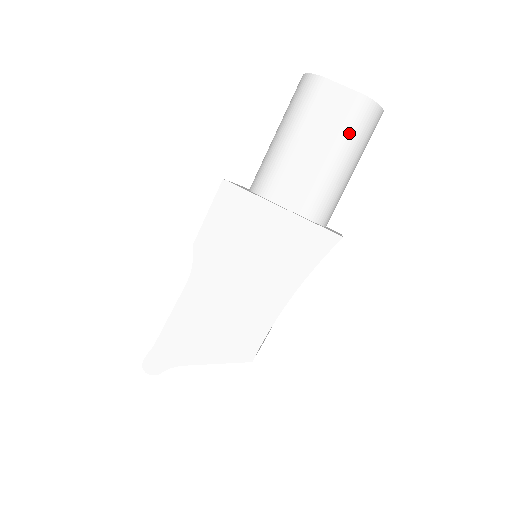
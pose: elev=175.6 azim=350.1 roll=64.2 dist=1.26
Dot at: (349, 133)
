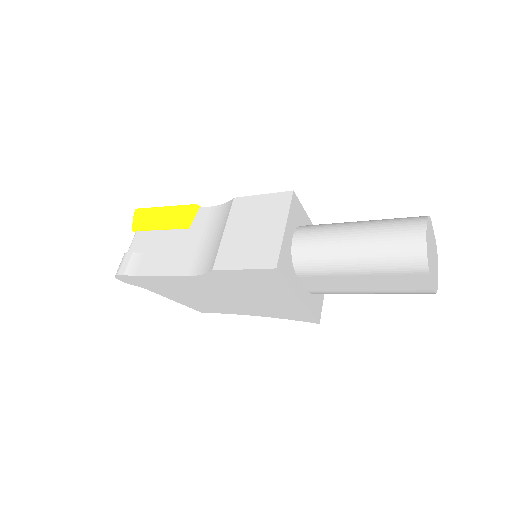
Dot at: (396, 293)
